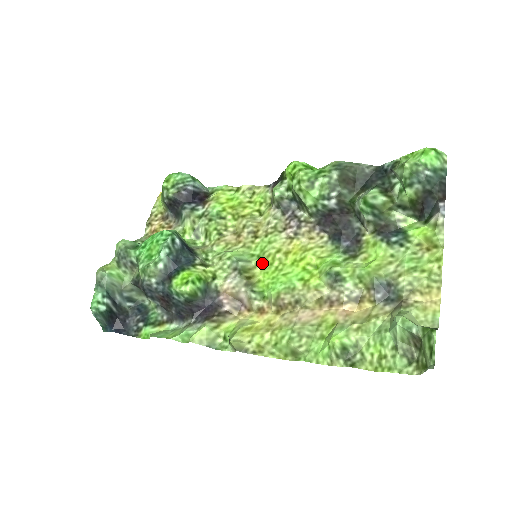
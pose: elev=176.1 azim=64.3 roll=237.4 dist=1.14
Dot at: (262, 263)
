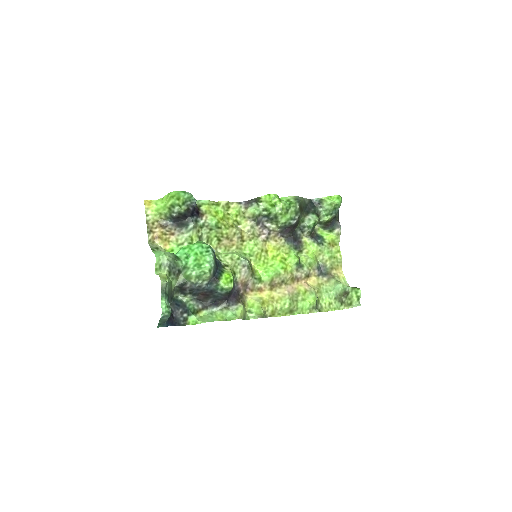
Dot at: (254, 259)
